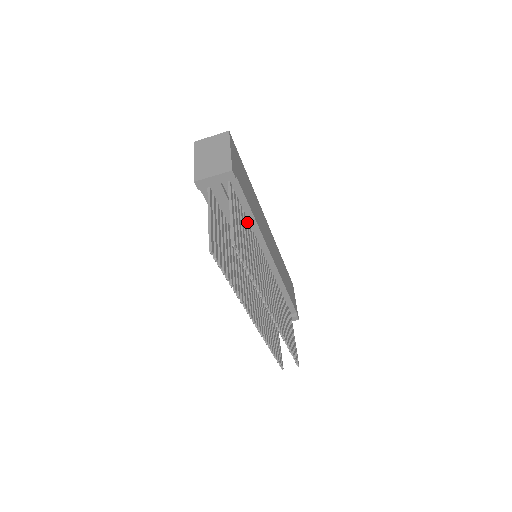
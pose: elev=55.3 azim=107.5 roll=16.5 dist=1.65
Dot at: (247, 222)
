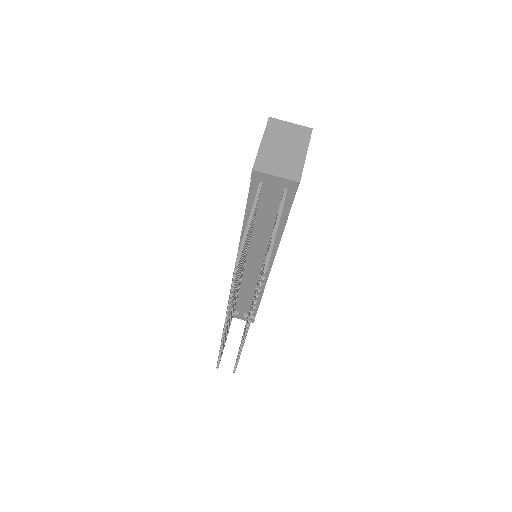
Dot at: occluded
